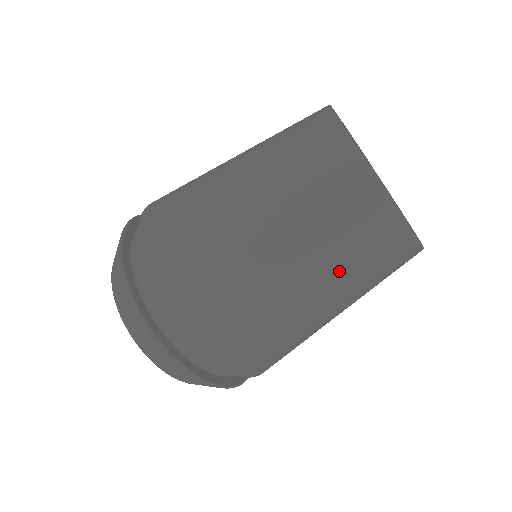
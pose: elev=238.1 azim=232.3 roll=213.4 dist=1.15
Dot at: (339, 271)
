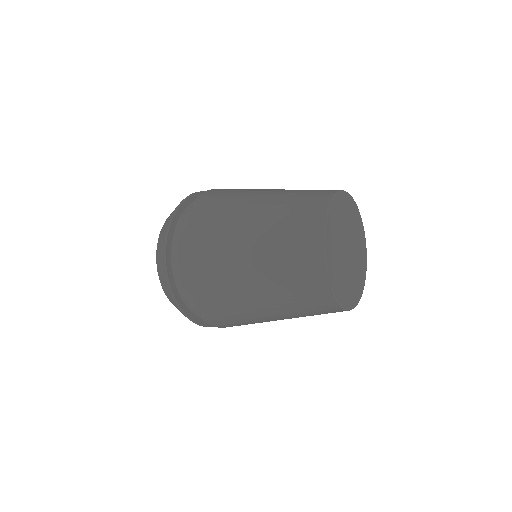
Dot at: occluded
